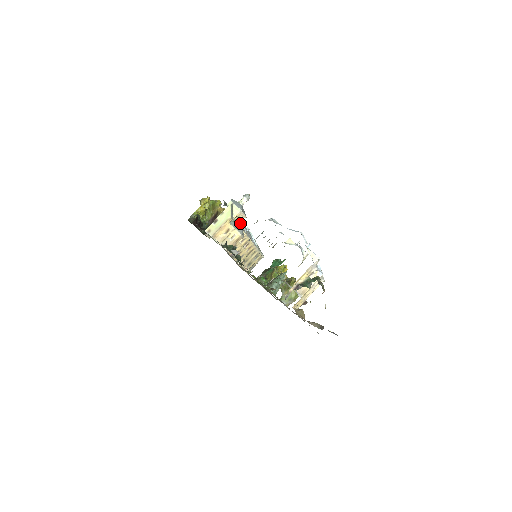
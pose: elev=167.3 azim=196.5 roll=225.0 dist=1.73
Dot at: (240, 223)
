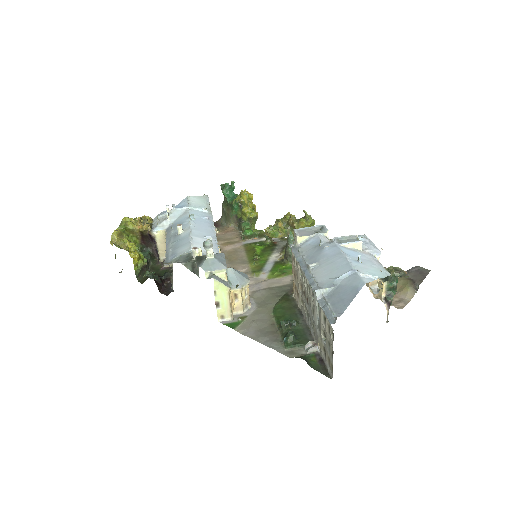
Dot at: (234, 274)
